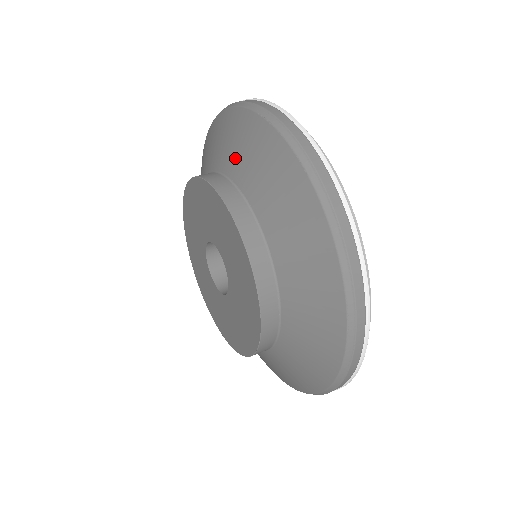
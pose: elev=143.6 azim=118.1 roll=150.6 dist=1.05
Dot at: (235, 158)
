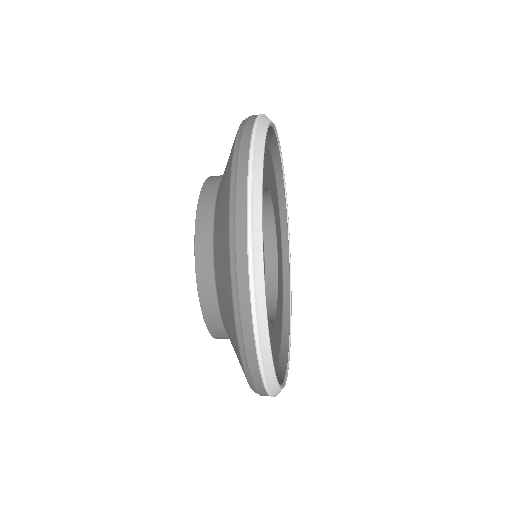
Dot at: occluded
